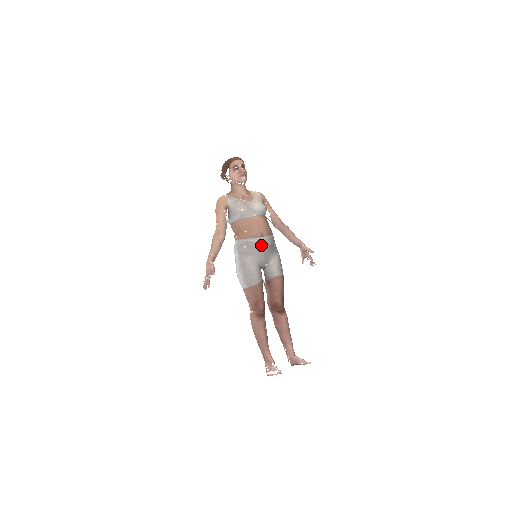
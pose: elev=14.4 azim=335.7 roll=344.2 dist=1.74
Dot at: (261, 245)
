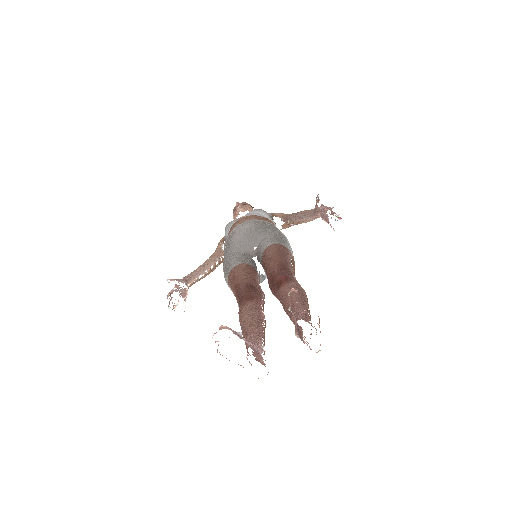
Dot at: (238, 230)
